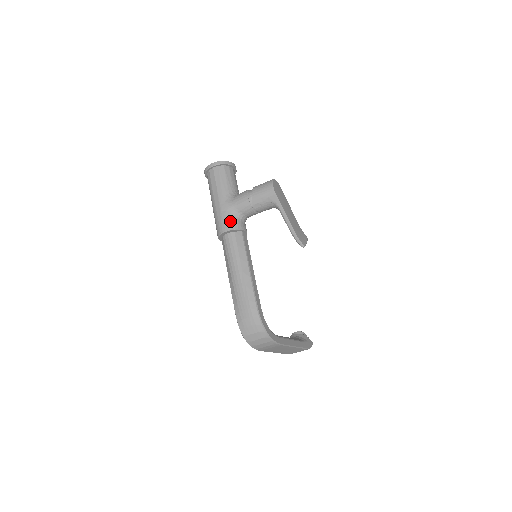
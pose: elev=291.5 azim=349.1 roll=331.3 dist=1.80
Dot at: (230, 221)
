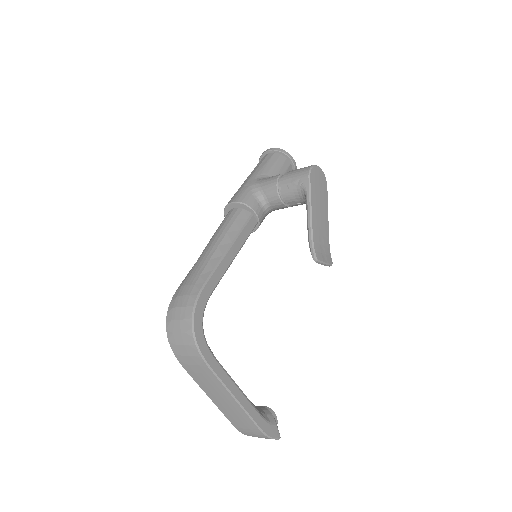
Dot at: (245, 195)
